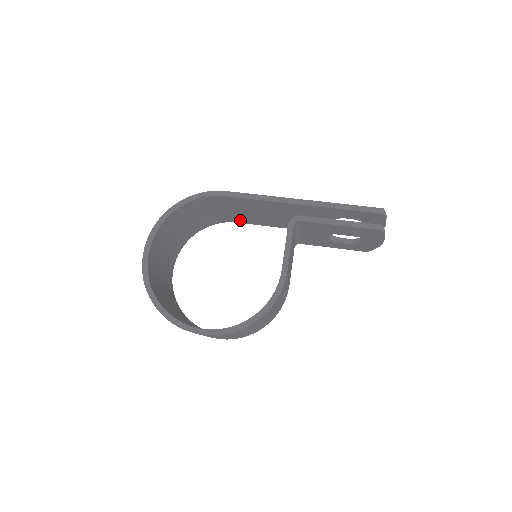
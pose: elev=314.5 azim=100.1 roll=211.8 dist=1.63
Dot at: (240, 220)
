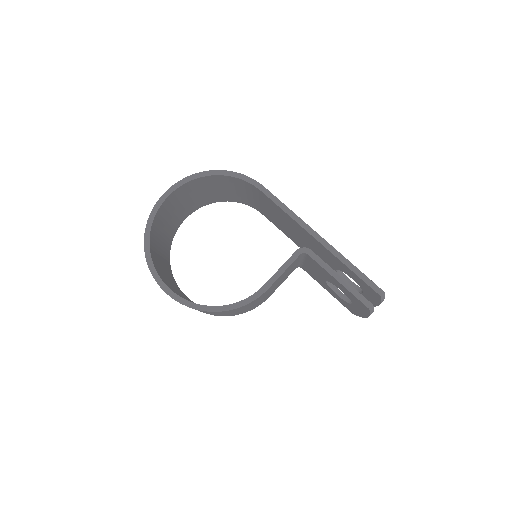
Dot at: (267, 215)
